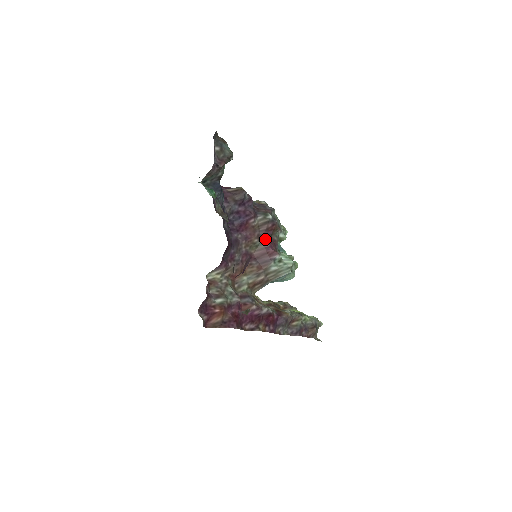
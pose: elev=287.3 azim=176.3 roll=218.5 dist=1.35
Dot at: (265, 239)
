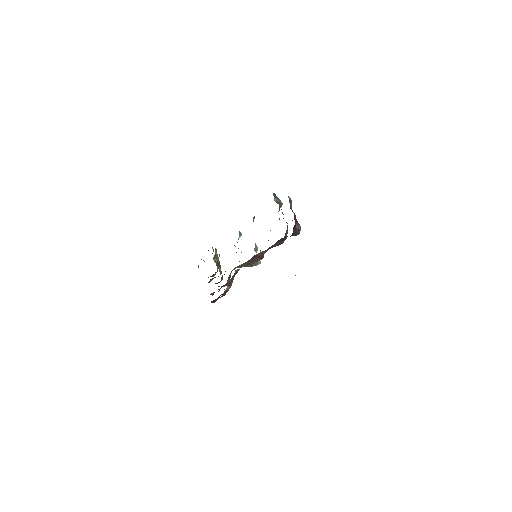
Dot at: occluded
